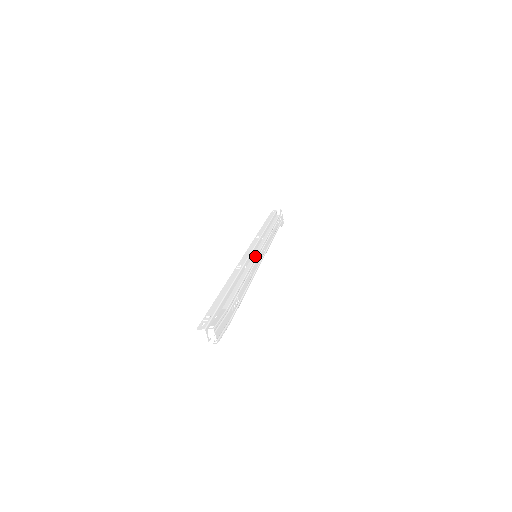
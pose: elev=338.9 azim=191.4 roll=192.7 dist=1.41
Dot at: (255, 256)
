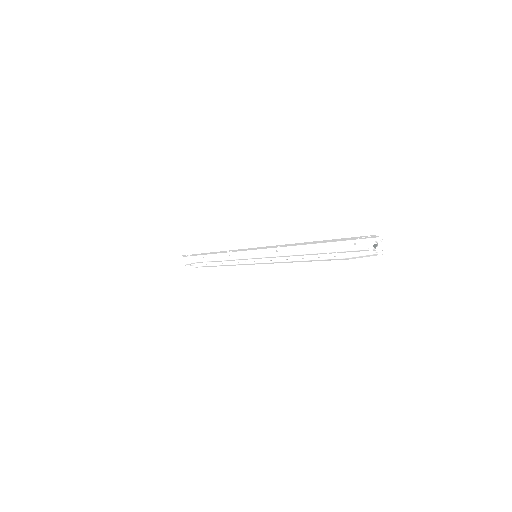
Dot at: occluded
